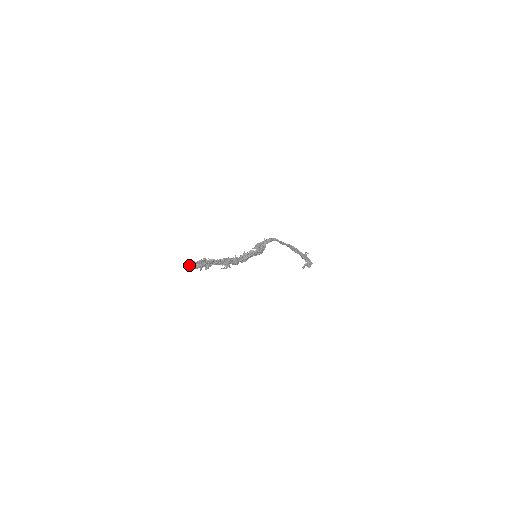
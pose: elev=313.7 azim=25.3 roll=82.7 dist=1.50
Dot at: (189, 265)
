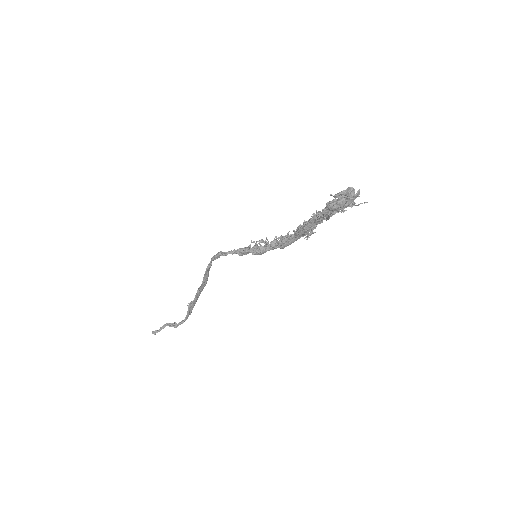
Dot at: (347, 195)
